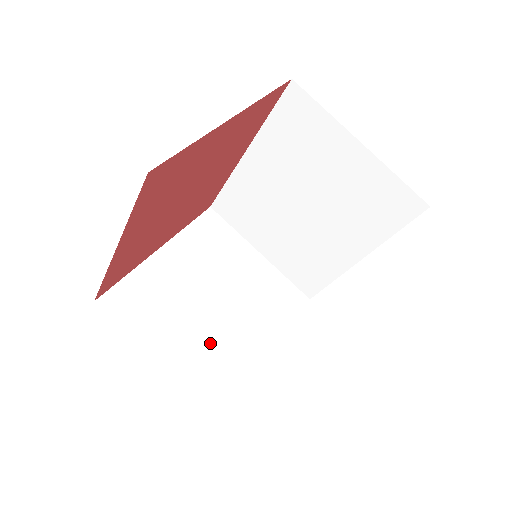
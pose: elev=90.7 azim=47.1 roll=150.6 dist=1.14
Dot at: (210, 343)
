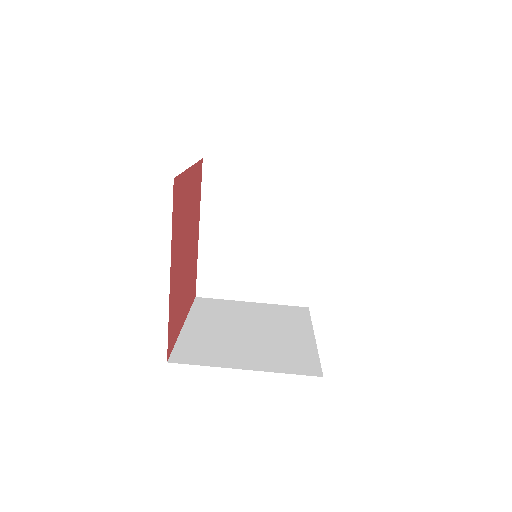
Dot at: (269, 349)
